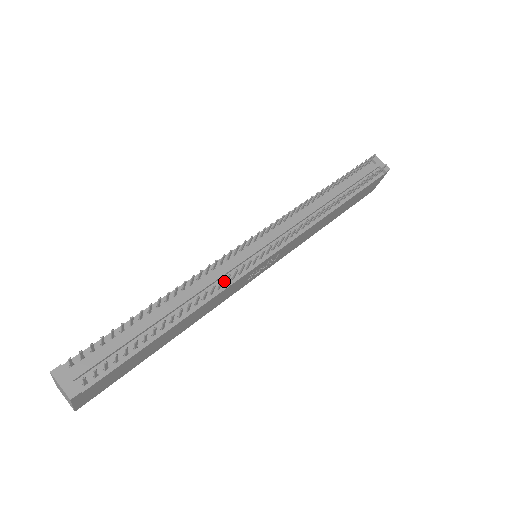
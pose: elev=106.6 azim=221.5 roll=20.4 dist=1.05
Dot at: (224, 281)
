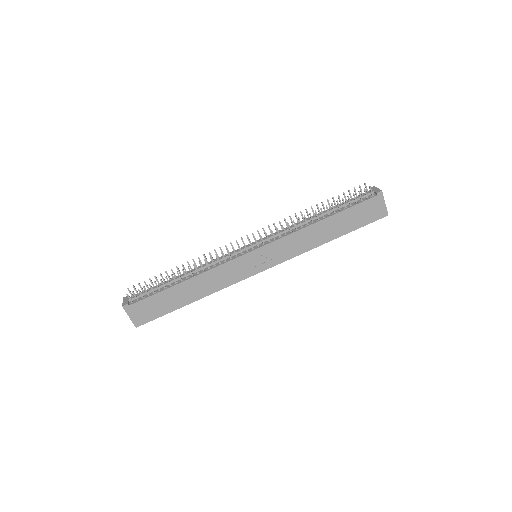
Dot at: (220, 263)
